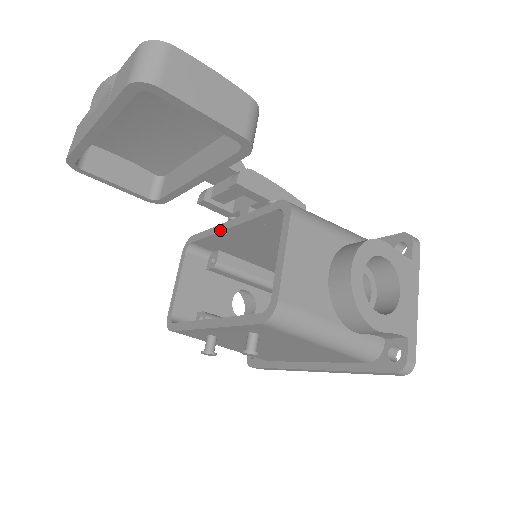
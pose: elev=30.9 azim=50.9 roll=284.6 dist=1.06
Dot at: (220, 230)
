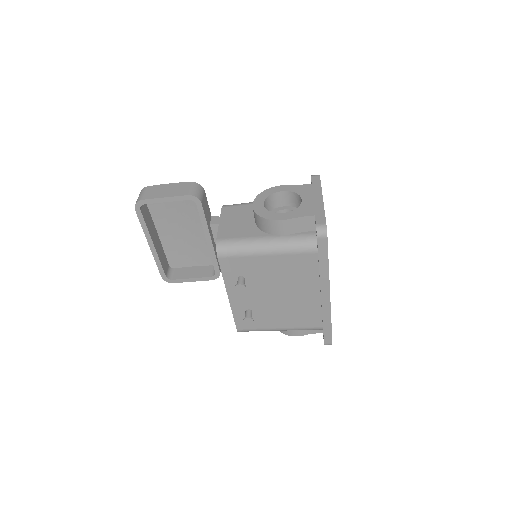
Dot at: occluded
